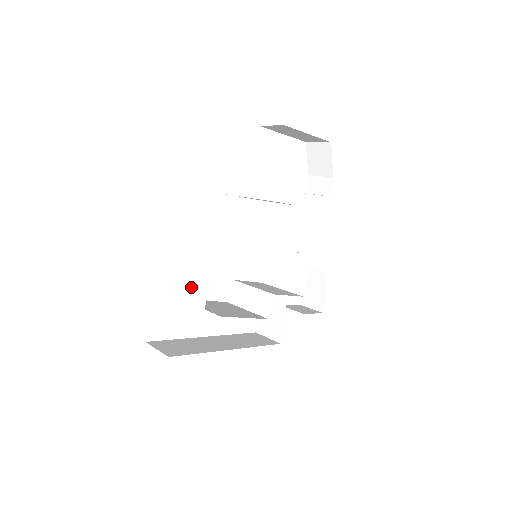
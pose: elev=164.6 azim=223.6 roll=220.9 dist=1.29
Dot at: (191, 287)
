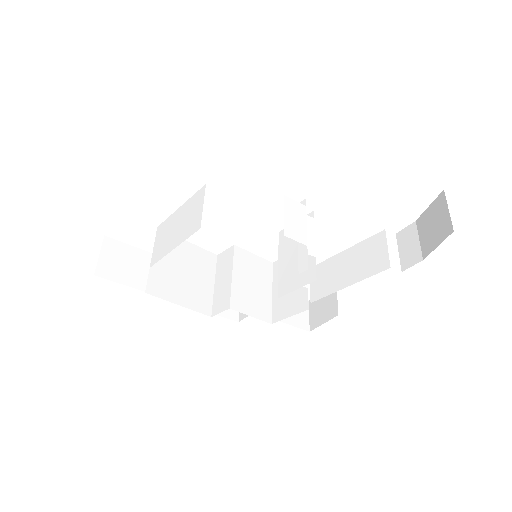
Dot at: (163, 234)
